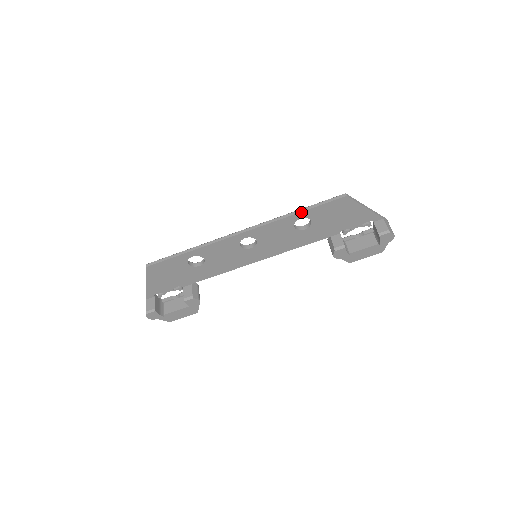
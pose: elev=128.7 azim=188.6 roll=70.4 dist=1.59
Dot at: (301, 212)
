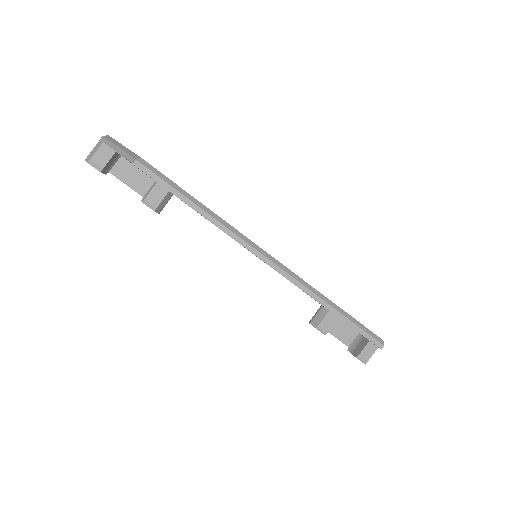
Dot at: occluded
